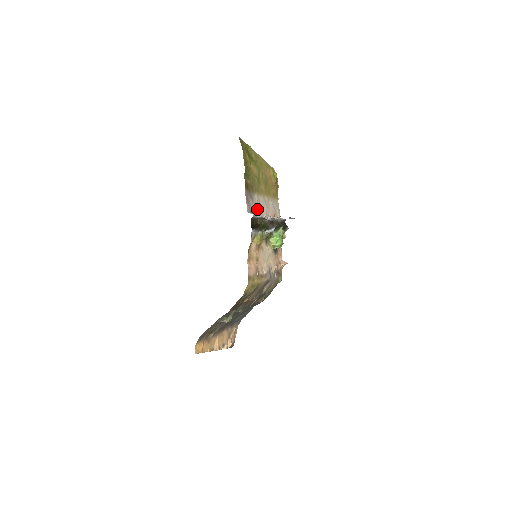
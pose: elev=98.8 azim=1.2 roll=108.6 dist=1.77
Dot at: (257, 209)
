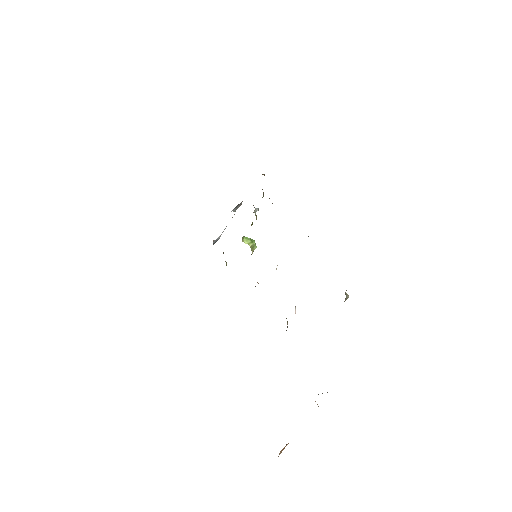
Dot at: occluded
